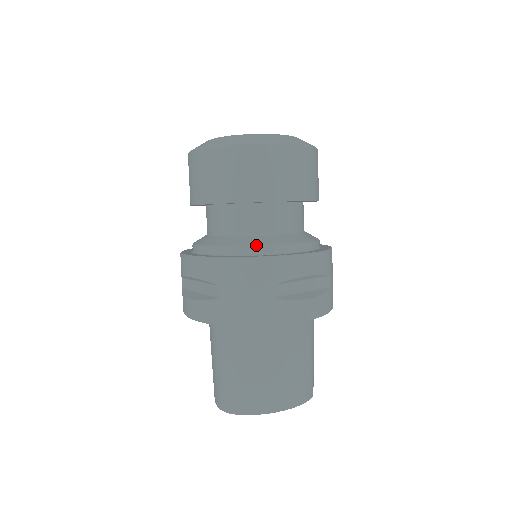
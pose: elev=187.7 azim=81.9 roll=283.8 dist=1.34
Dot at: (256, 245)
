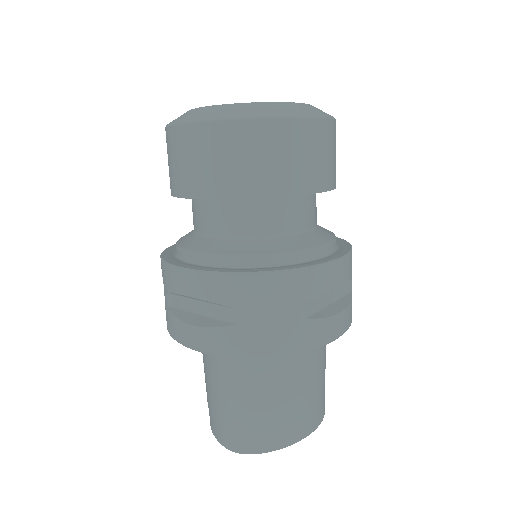
Dot at: (280, 252)
